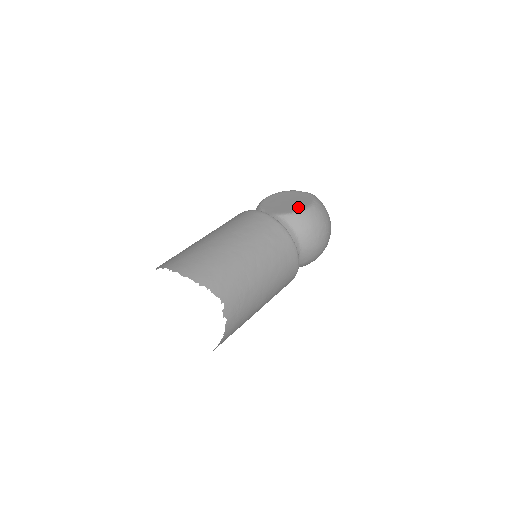
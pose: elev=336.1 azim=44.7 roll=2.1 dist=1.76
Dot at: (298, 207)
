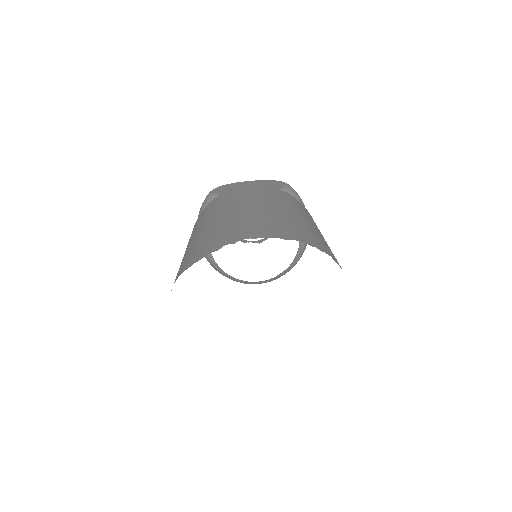
Dot at: (275, 186)
